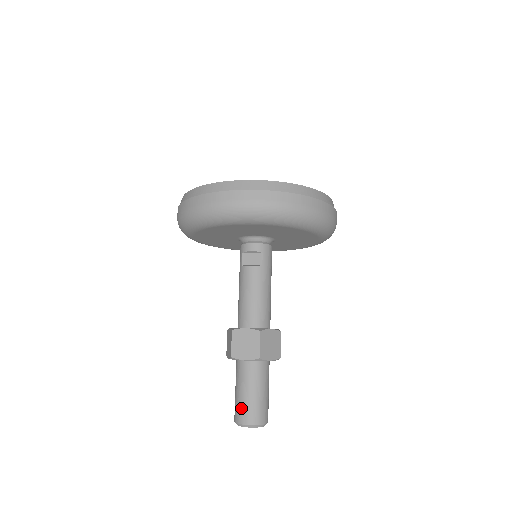
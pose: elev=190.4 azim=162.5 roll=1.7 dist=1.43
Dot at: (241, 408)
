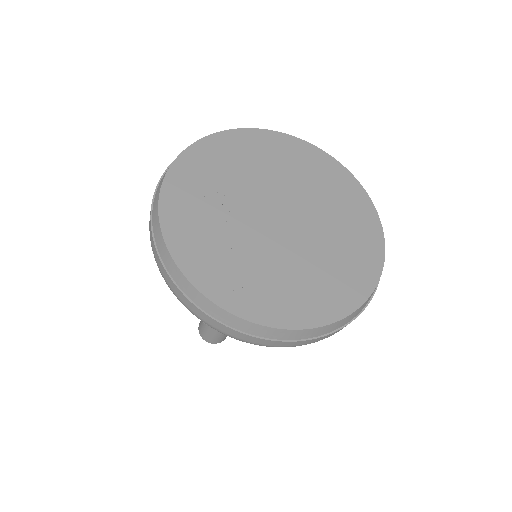
Dot at: occluded
